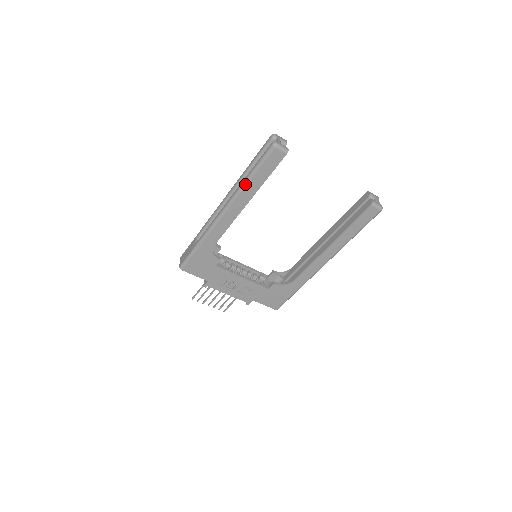
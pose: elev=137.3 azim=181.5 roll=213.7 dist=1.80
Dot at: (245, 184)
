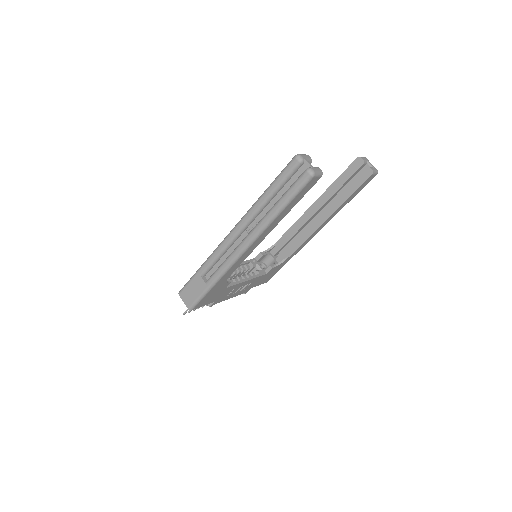
Dot at: (274, 219)
